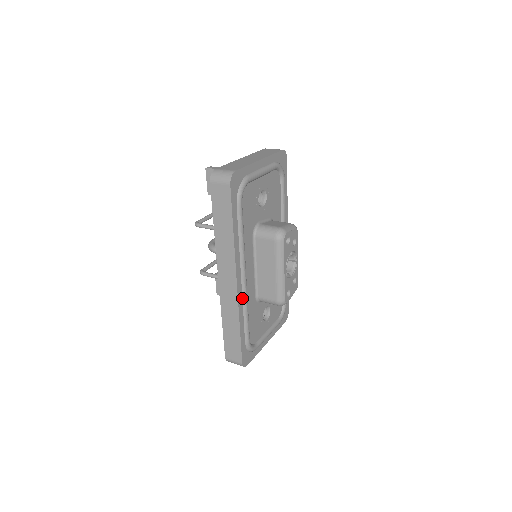
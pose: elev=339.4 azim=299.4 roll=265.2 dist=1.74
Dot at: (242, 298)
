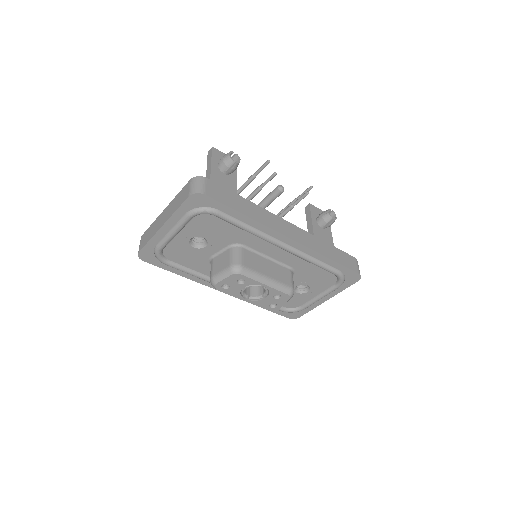
Dot at: occluded
